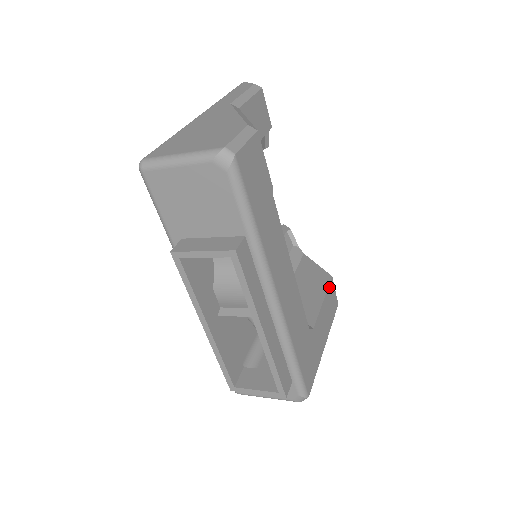
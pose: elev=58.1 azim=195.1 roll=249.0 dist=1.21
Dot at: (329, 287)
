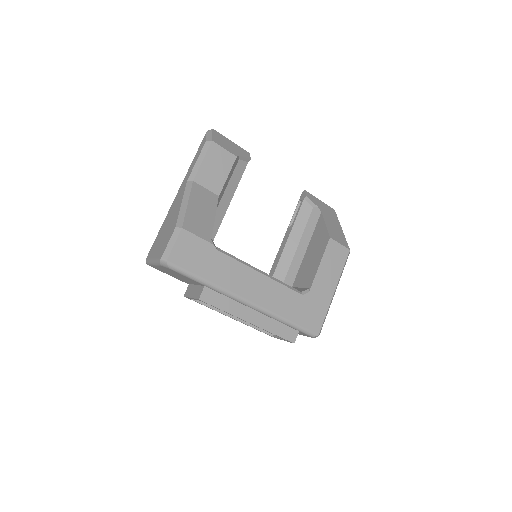
Dot at: (327, 248)
